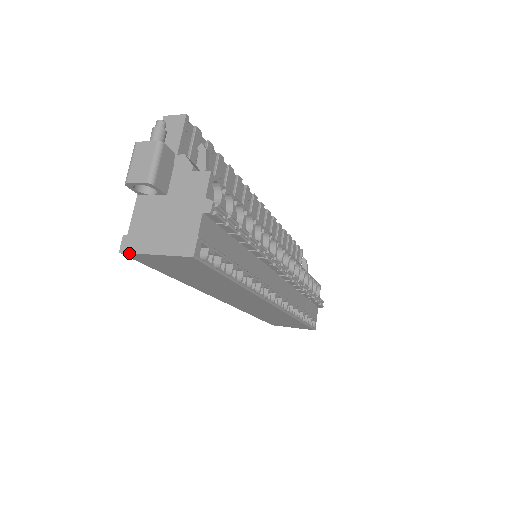
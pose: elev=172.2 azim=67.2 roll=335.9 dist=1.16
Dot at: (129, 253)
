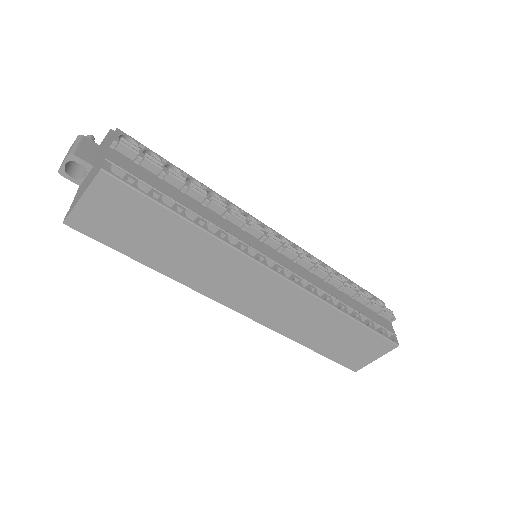
Dot at: (68, 216)
